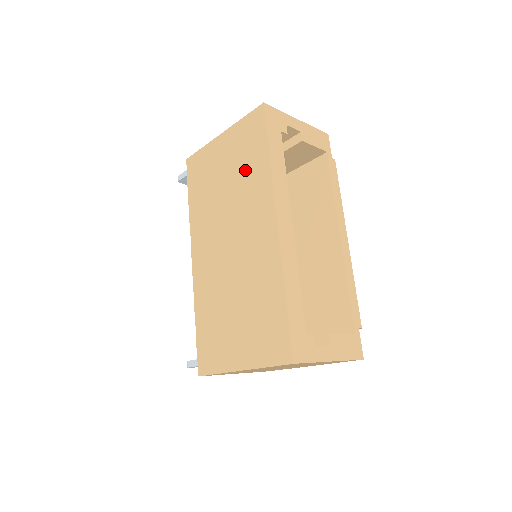
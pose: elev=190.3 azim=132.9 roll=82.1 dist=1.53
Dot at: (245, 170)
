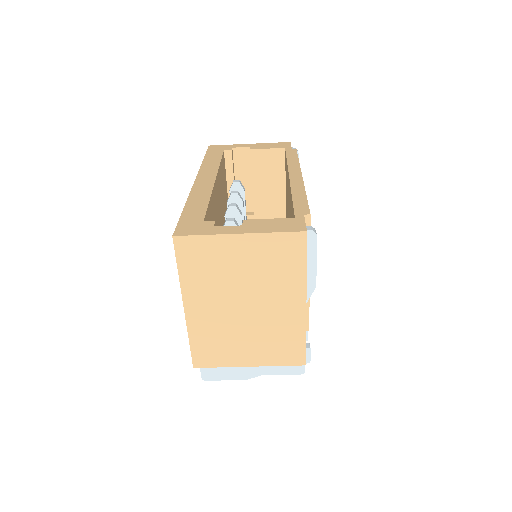
Dot at: occluded
